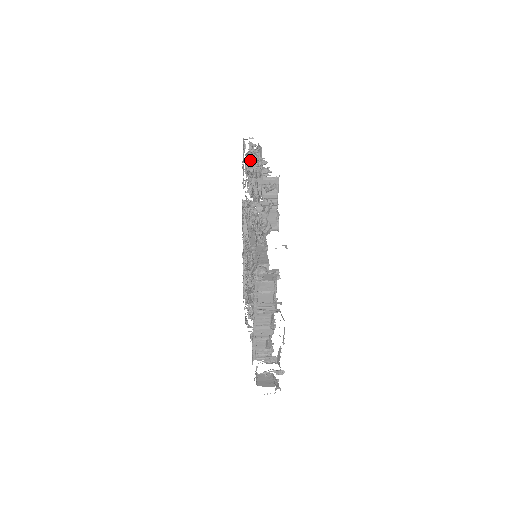
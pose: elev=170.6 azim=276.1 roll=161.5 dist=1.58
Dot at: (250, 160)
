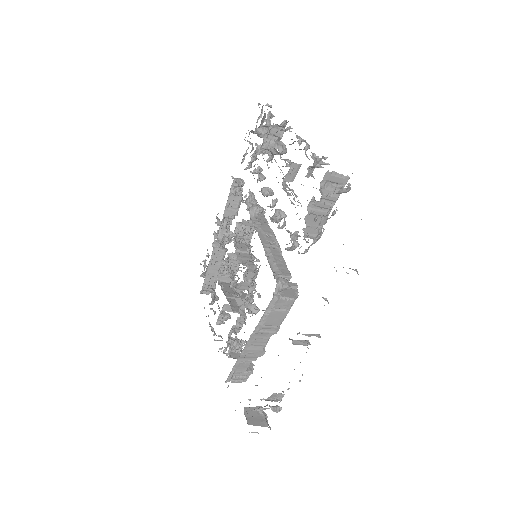
Dot at: (270, 134)
